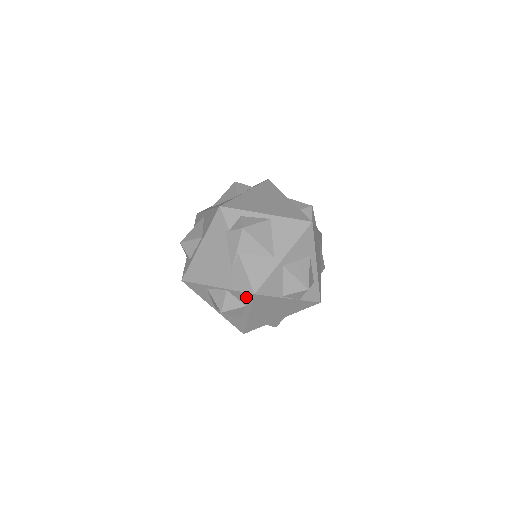
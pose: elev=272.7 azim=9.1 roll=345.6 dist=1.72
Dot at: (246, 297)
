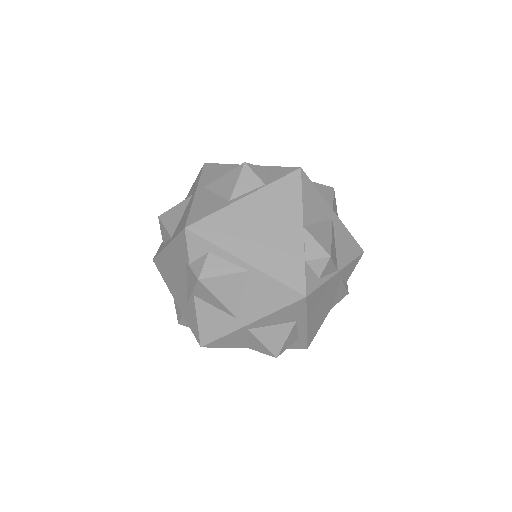
Dot at: occluded
